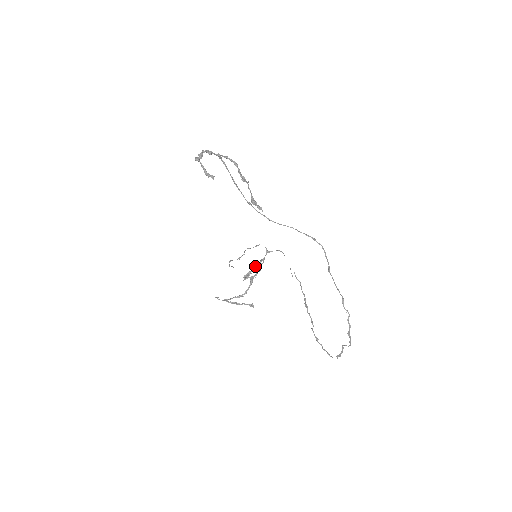
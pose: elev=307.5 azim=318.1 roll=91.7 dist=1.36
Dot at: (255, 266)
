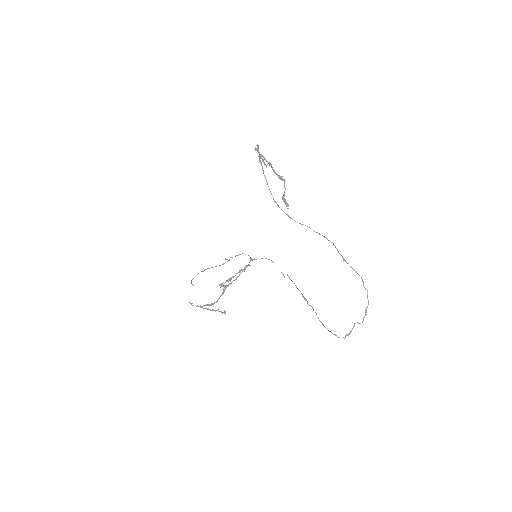
Dot at: (238, 272)
